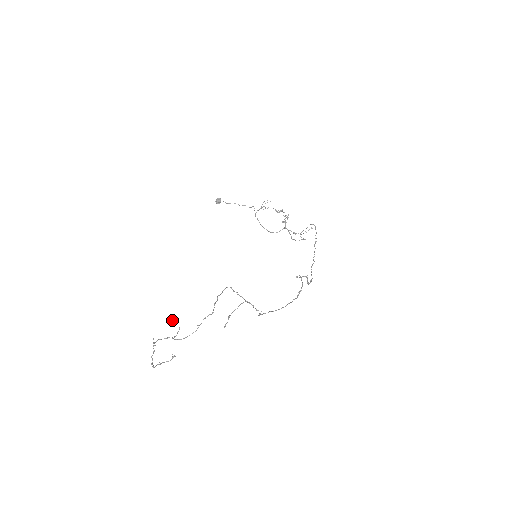
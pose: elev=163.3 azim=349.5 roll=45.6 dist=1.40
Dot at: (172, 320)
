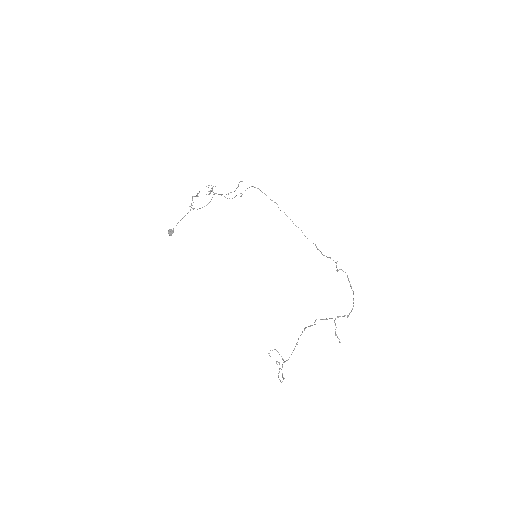
Dot at: (269, 353)
